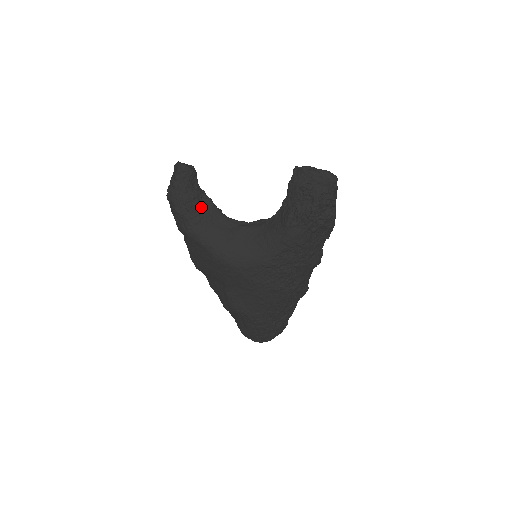
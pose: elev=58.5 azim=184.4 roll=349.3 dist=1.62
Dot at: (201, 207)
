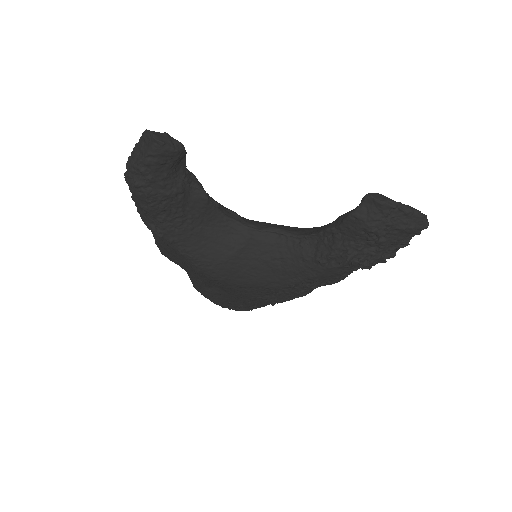
Dot at: (186, 204)
